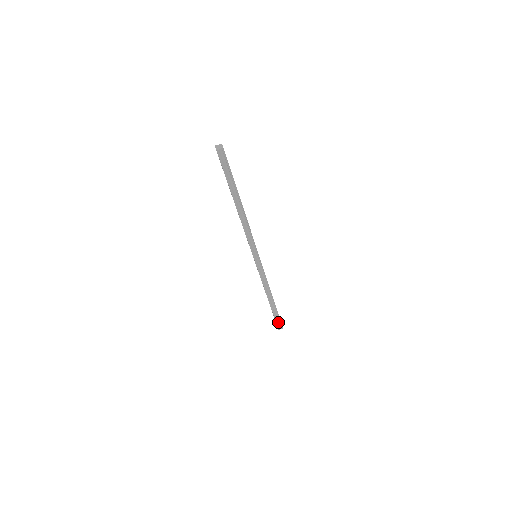
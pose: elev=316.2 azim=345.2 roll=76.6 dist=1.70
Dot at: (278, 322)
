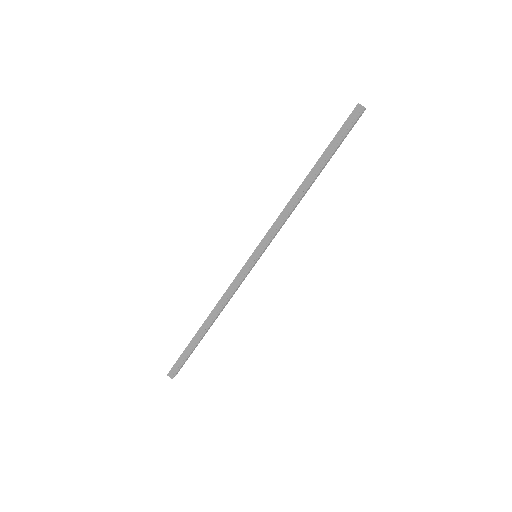
Dot at: (179, 364)
